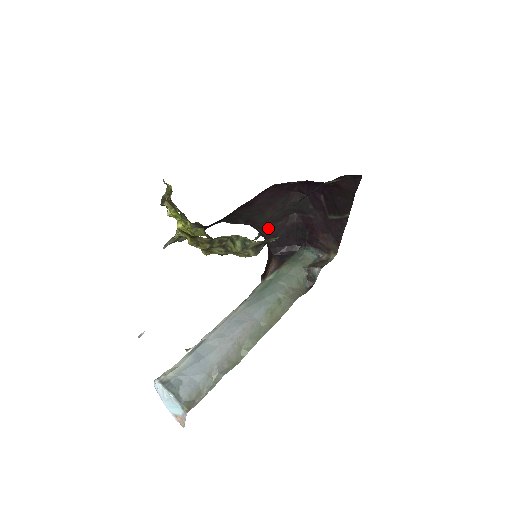
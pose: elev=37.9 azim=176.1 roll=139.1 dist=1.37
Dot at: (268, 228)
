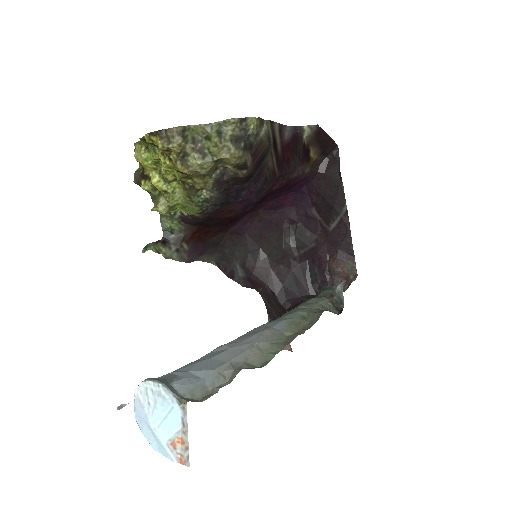
Dot at: (270, 274)
